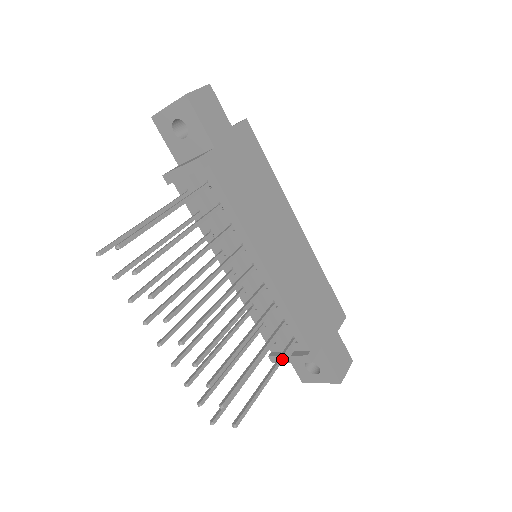
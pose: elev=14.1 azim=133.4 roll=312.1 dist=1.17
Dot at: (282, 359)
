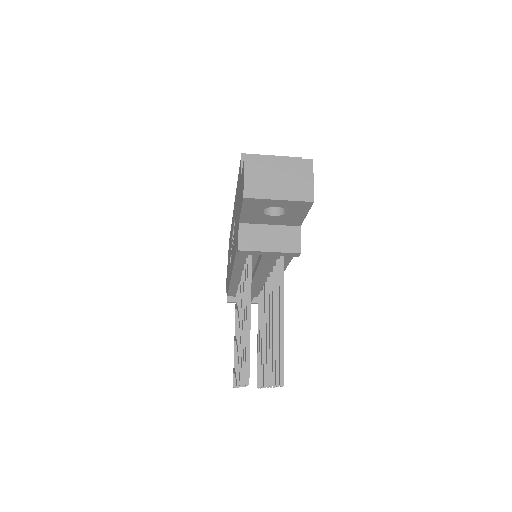
Dot at: occluded
